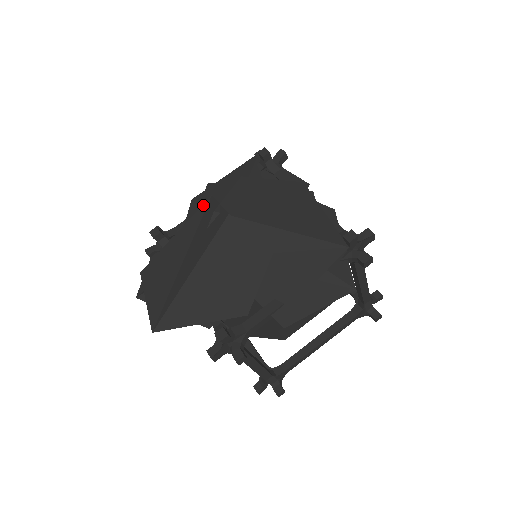
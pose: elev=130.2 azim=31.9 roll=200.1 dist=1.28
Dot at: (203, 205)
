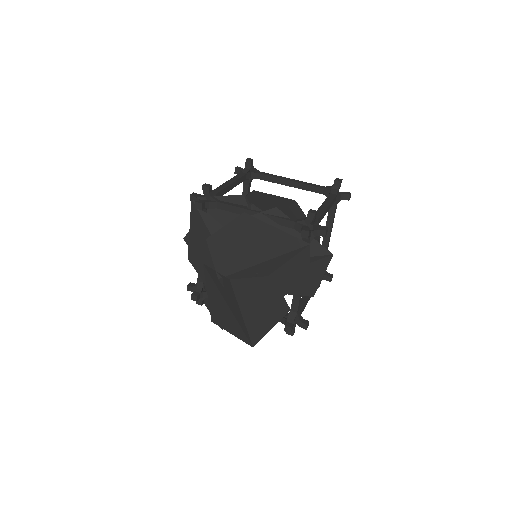
Dot at: (204, 271)
